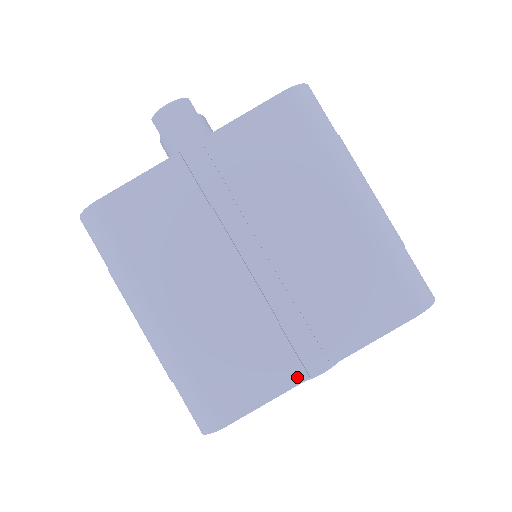
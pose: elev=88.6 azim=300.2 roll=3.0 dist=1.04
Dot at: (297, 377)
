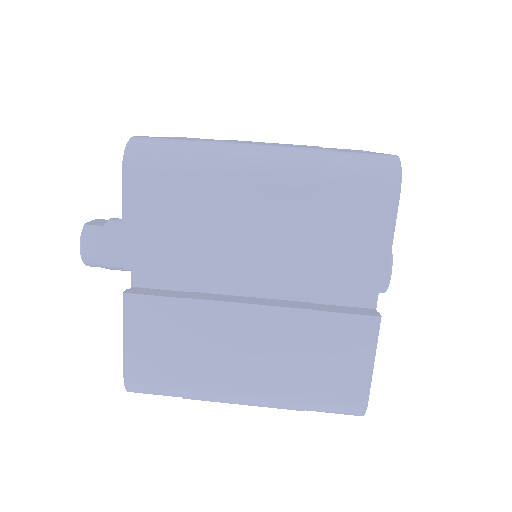
Dot at: (372, 326)
